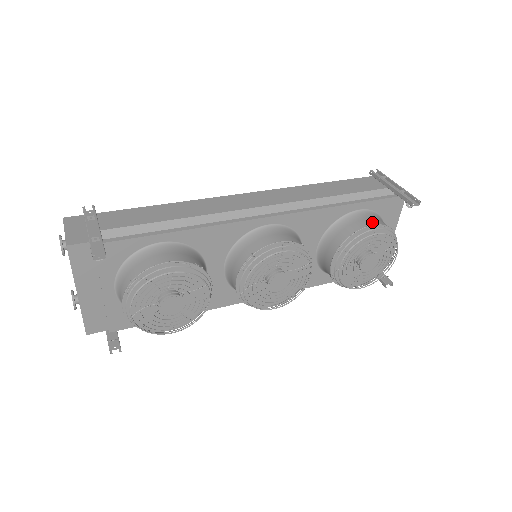
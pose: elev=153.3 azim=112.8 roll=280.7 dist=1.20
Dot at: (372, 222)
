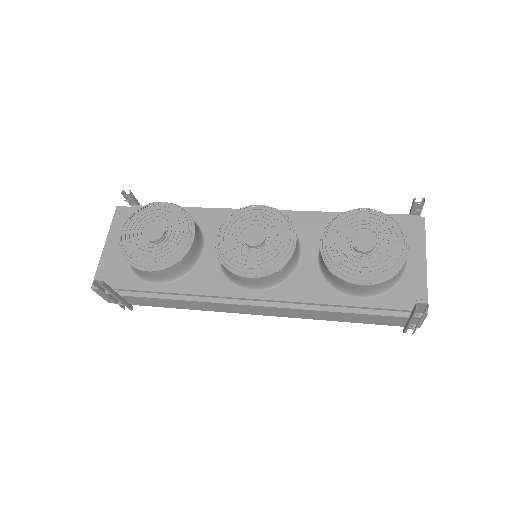
Dot at: occluded
